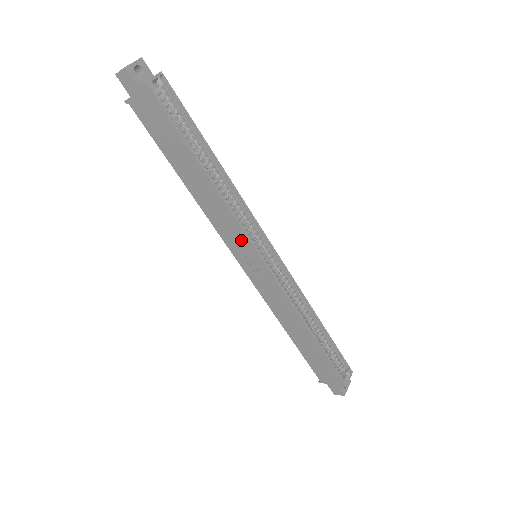
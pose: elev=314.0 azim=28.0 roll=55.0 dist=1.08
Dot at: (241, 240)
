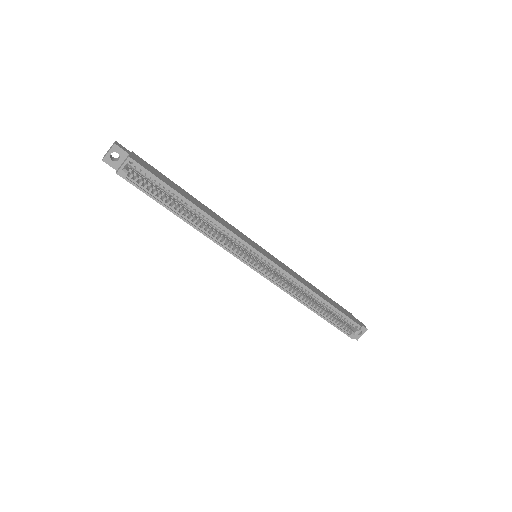
Dot at: (234, 253)
